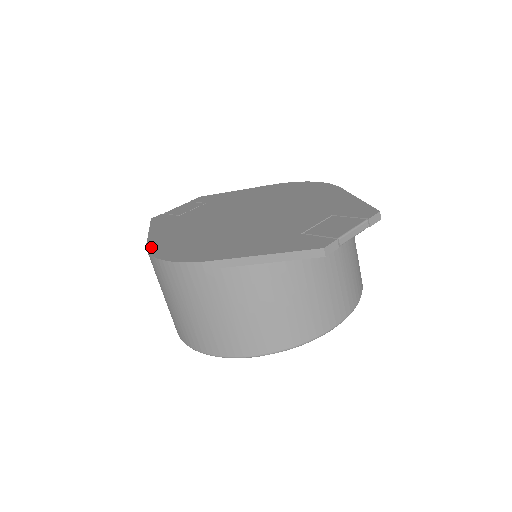
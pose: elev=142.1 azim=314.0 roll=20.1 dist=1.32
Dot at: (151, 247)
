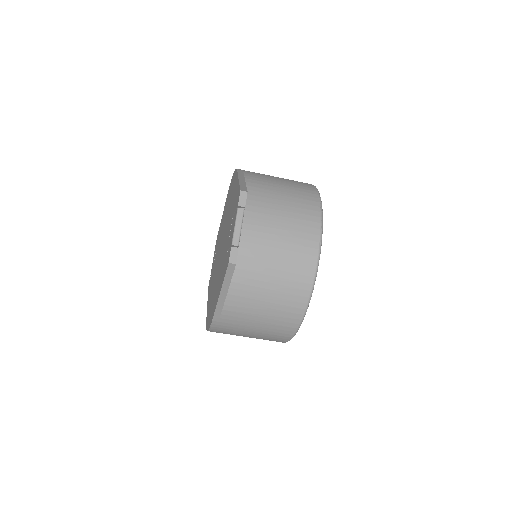
Dot at: (206, 321)
